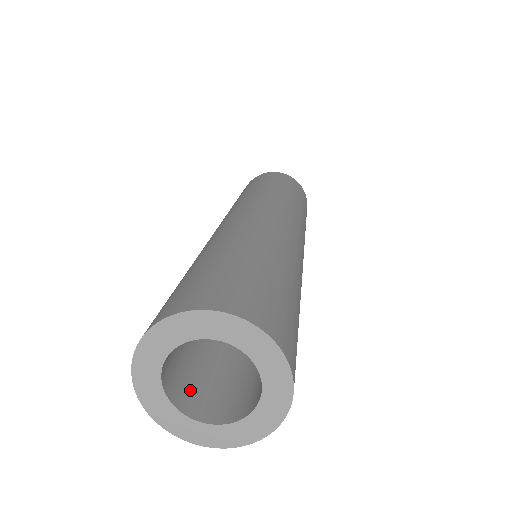
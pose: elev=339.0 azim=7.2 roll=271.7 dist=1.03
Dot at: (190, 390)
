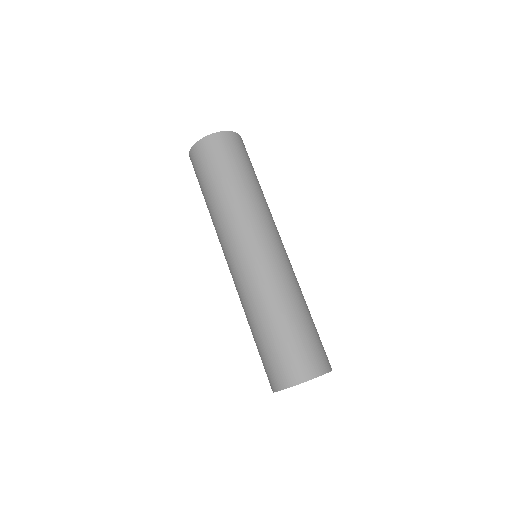
Dot at: occluded
